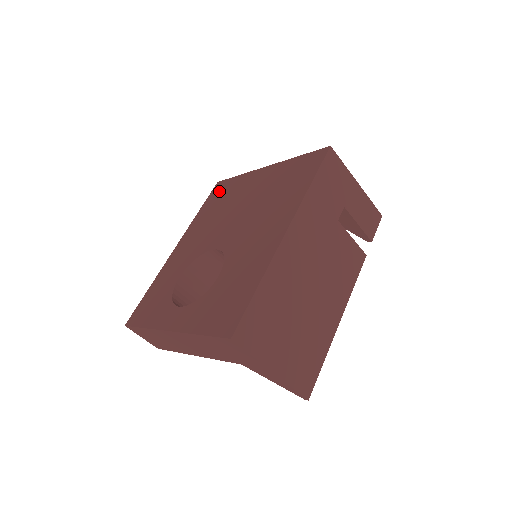
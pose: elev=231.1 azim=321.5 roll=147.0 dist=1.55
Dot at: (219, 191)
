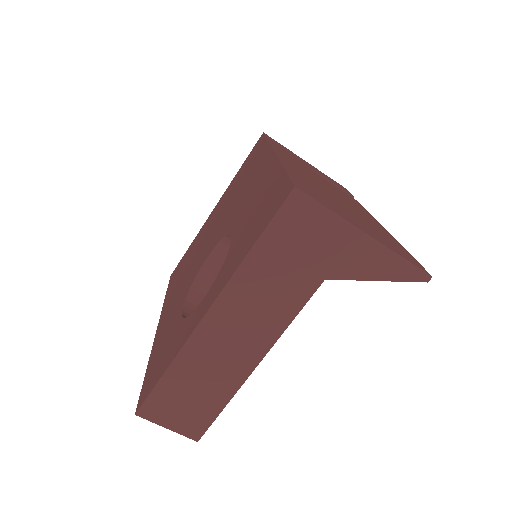
Dot at: (177, 269)
